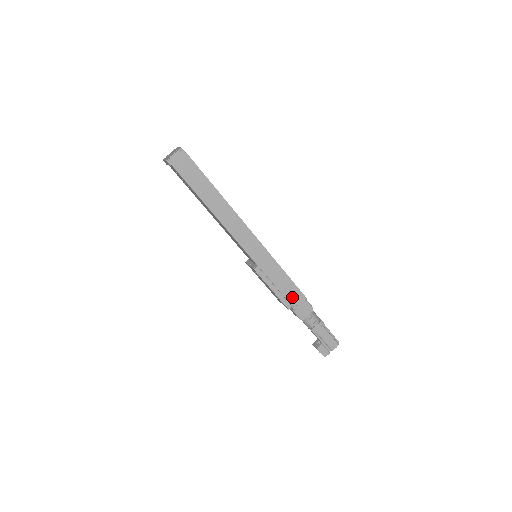
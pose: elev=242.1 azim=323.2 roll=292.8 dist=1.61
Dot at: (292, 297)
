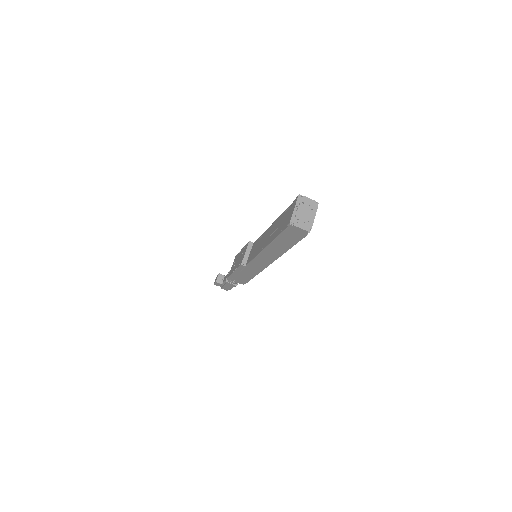
Dot at: (239, 279)
